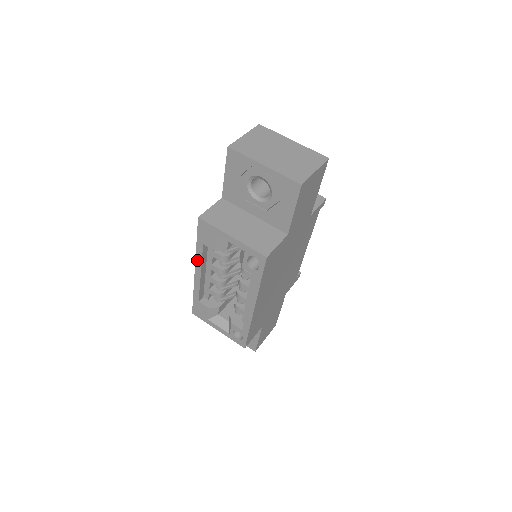
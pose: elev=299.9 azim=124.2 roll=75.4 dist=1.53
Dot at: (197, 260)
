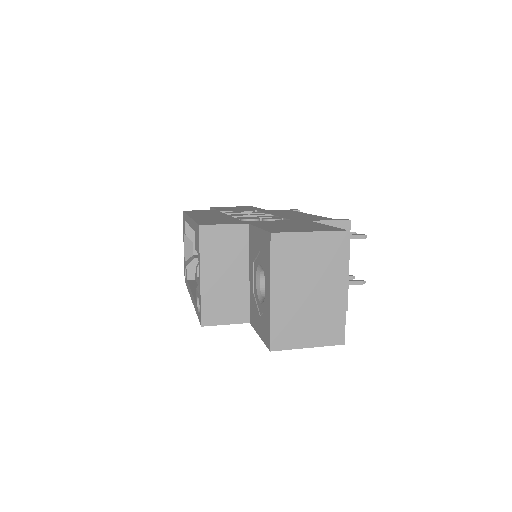
Dot at: (191, 221)
